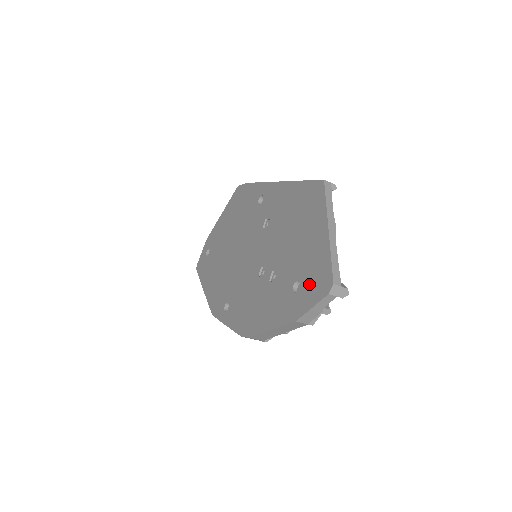
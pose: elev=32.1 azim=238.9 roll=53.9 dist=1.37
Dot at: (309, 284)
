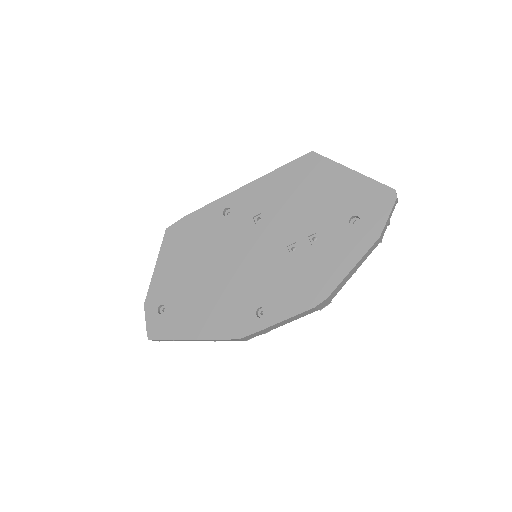
Dot at: (369, 208)
